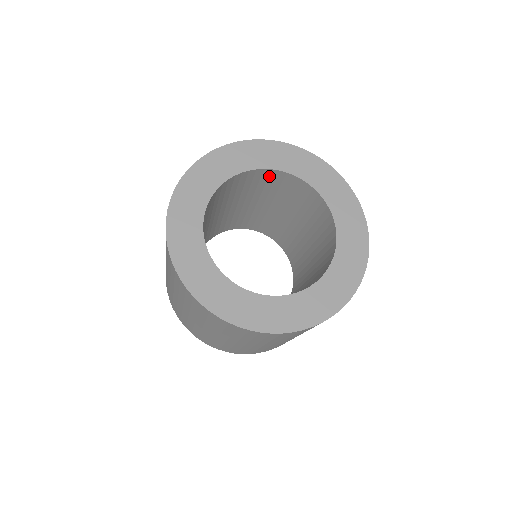
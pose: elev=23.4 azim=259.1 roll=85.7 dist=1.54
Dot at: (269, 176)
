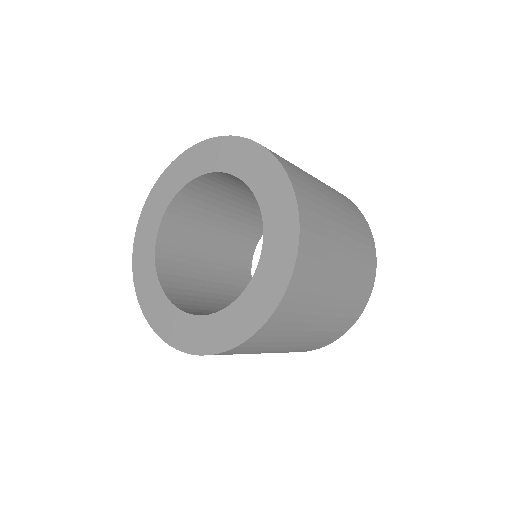
Dot at: occluded
